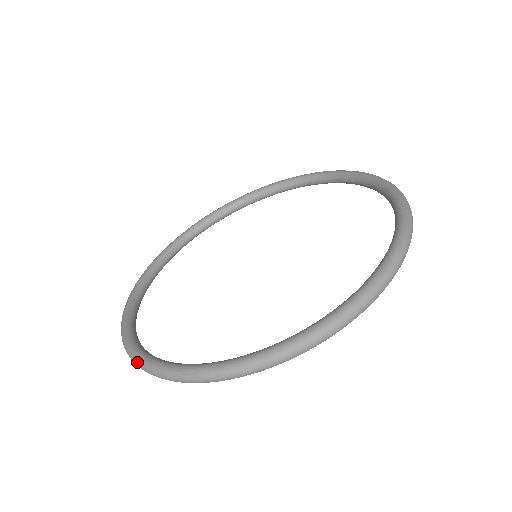
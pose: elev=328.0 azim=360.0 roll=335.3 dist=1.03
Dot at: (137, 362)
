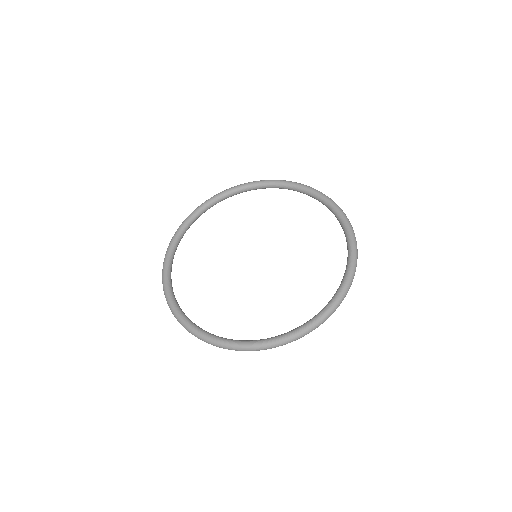
Dot at: (183, 326)
